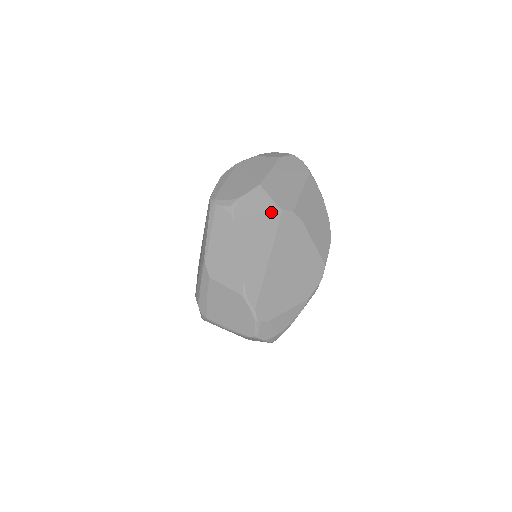
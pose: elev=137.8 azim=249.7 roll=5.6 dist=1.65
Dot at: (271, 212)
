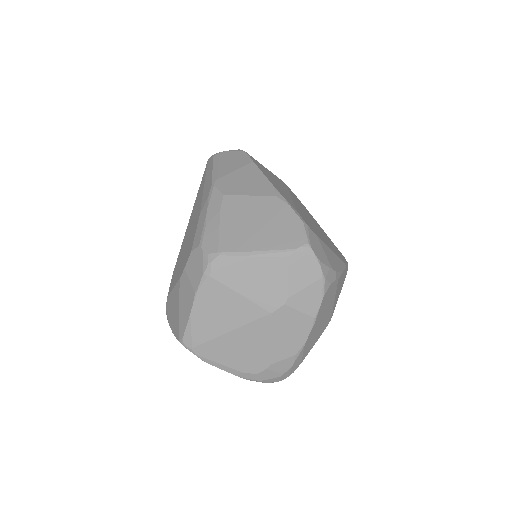
Dot at: (277, 177)
